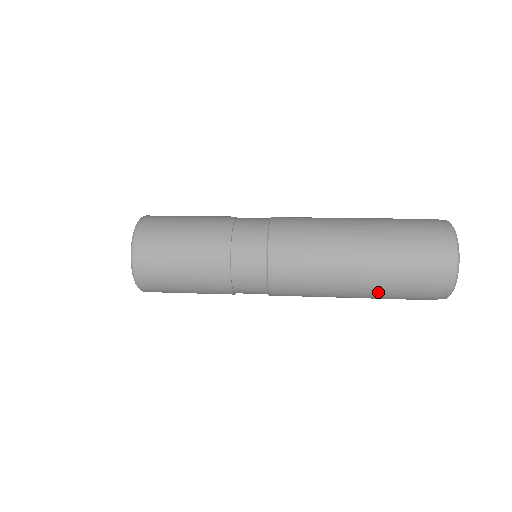
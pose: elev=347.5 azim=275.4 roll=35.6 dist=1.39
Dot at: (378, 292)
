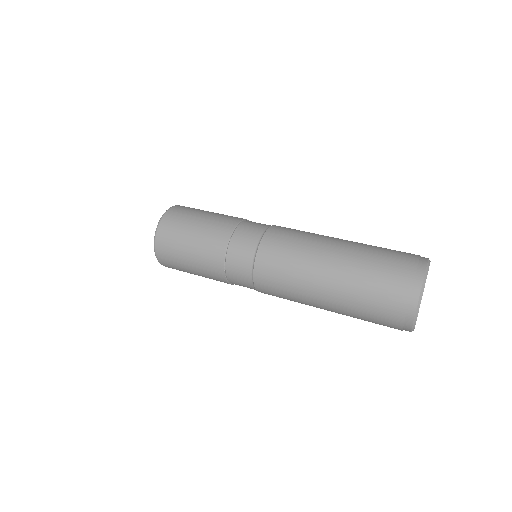
Dot at: occluded
